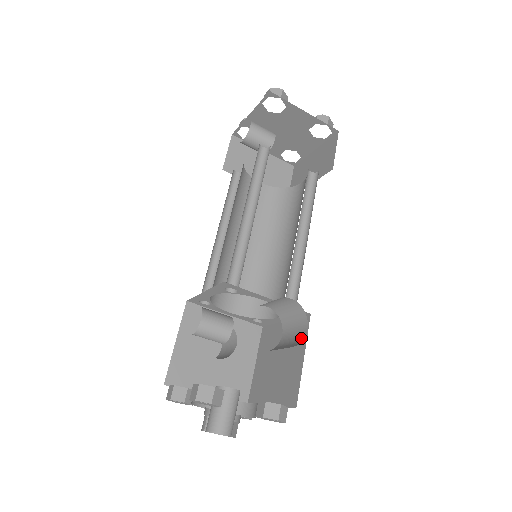
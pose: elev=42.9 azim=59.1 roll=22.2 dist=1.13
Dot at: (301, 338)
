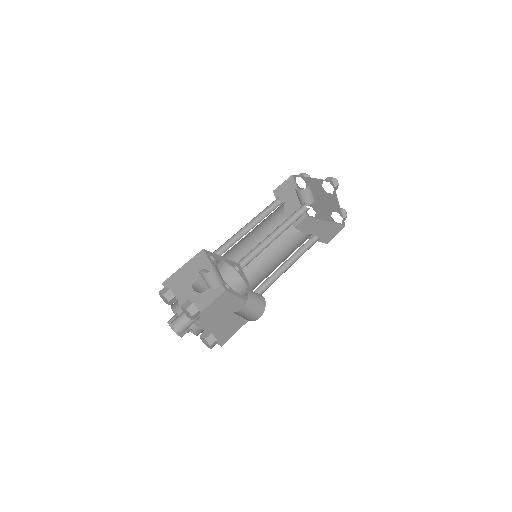
Dot at: (254, 319)
